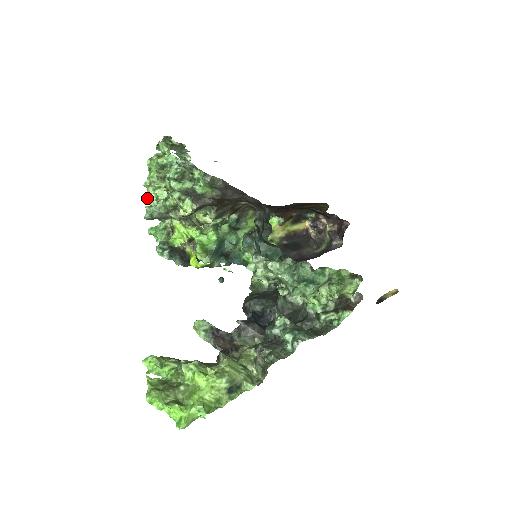
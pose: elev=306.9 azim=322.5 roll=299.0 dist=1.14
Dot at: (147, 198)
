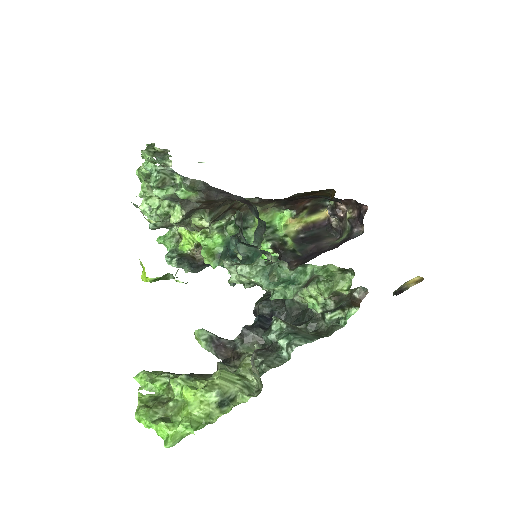
Dot at: (140, 209)
